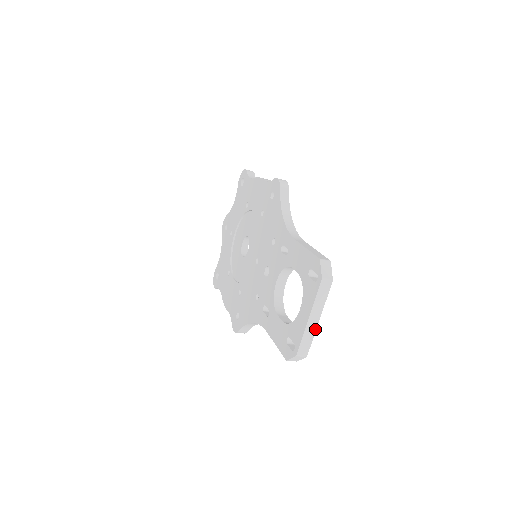
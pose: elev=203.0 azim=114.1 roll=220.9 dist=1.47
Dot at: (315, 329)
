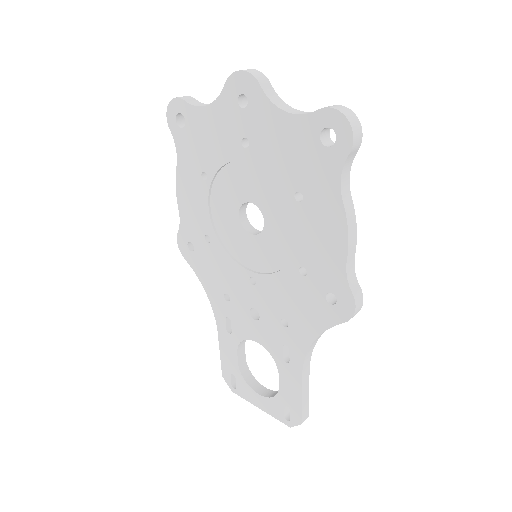
Dot at: occluded
